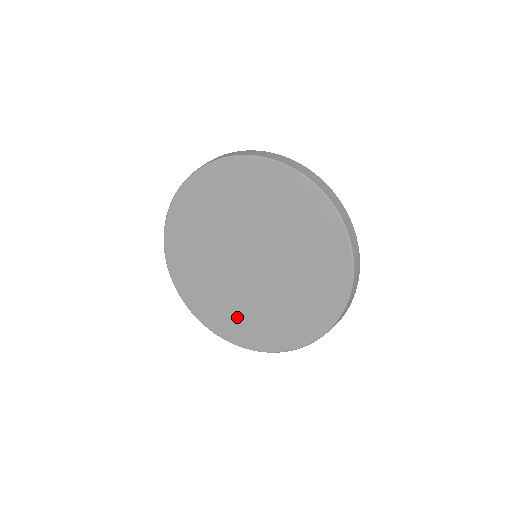
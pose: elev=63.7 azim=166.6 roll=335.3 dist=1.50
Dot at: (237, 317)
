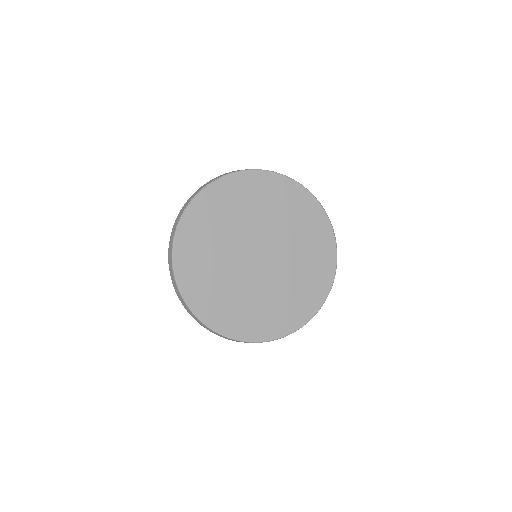
Dot at: (245, 312)
